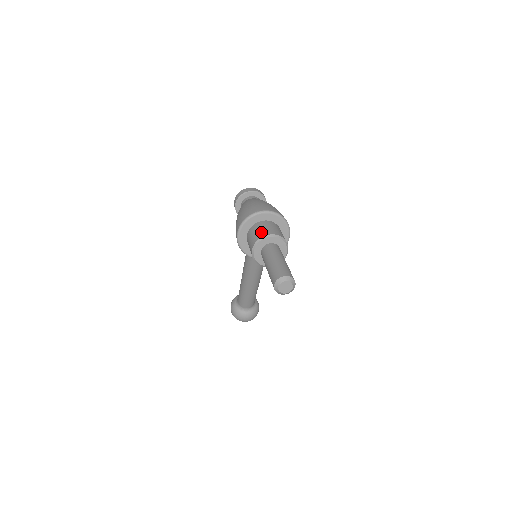
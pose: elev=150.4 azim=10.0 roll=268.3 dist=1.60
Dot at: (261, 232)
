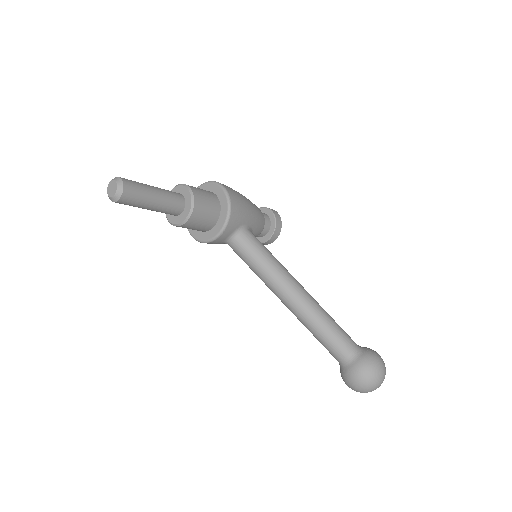
Dot at: occluded
